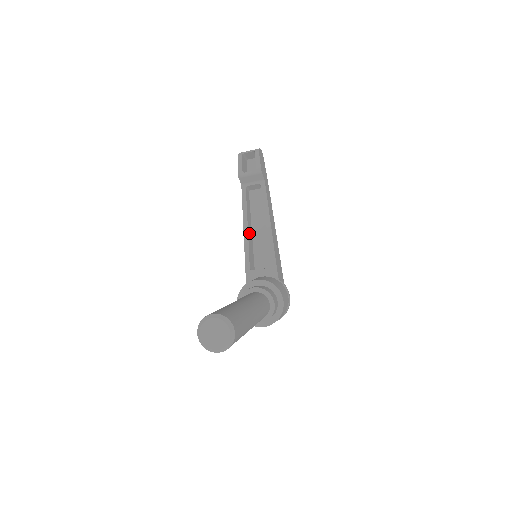
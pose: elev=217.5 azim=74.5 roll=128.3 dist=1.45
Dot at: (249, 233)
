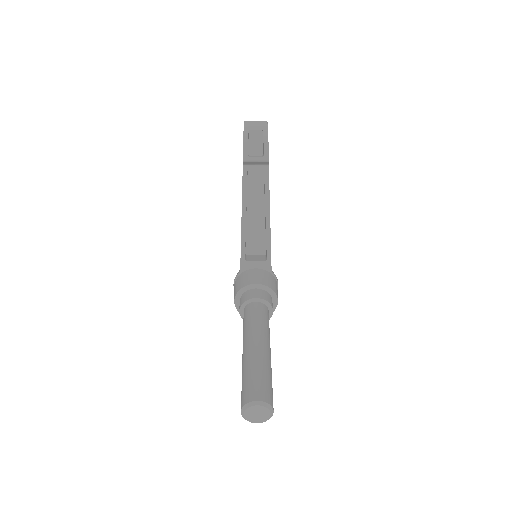
Dot at: occluded
